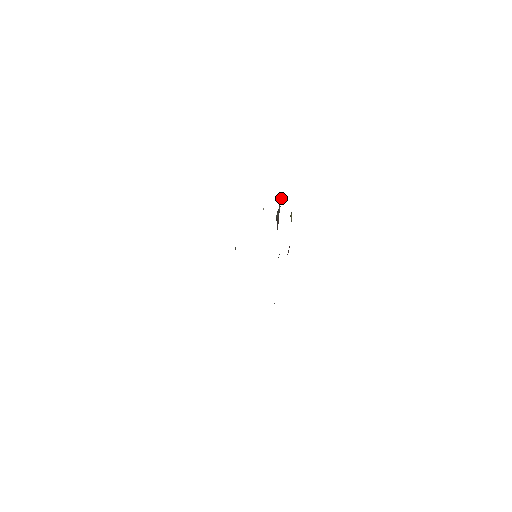
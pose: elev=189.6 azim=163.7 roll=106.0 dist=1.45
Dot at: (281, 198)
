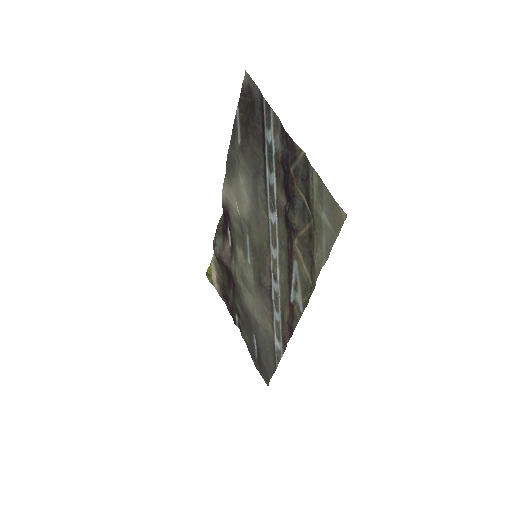
Dot at: (216, 229)
